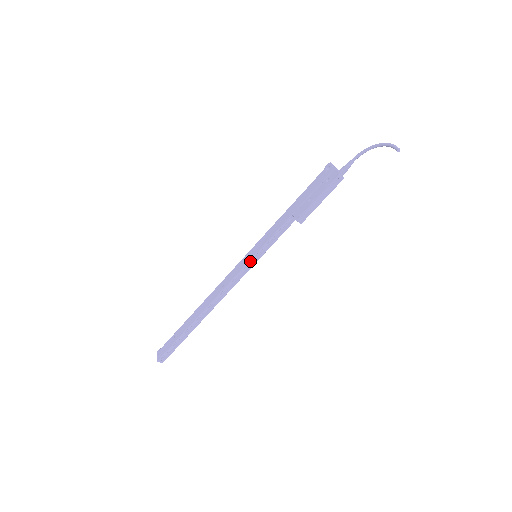
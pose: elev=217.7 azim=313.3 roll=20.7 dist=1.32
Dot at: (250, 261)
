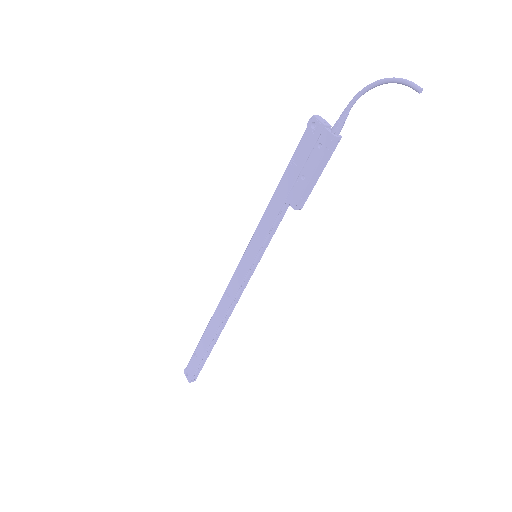
Dot at: (251, 264)
